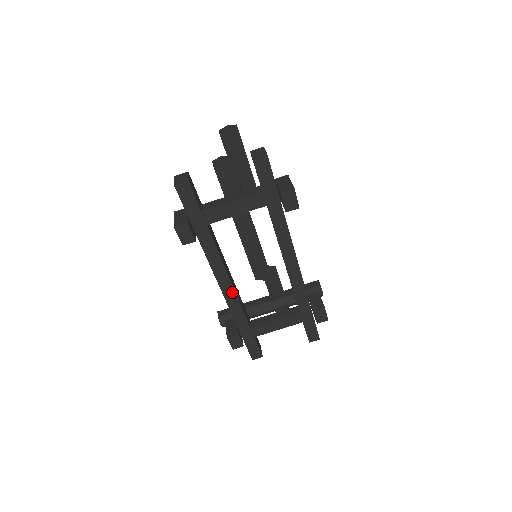
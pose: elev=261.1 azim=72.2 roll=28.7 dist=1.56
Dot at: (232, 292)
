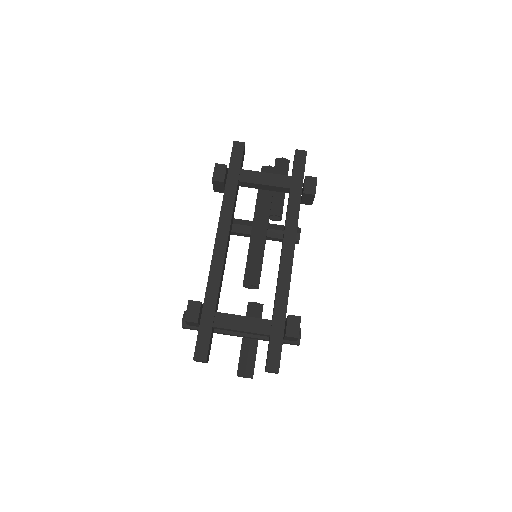
Dot at: (222, 253)
